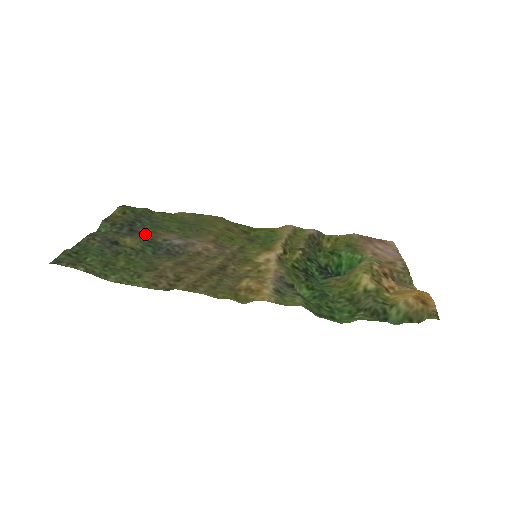
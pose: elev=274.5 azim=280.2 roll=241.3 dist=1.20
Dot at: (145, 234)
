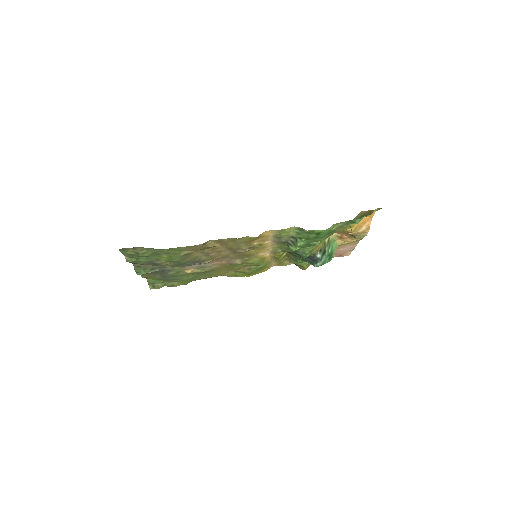
Dot at: (173, 270)
